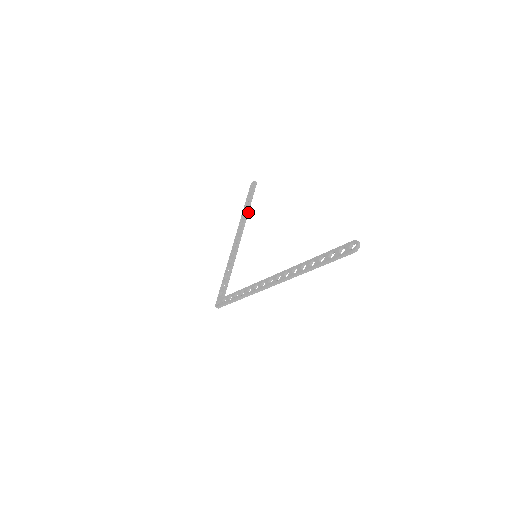
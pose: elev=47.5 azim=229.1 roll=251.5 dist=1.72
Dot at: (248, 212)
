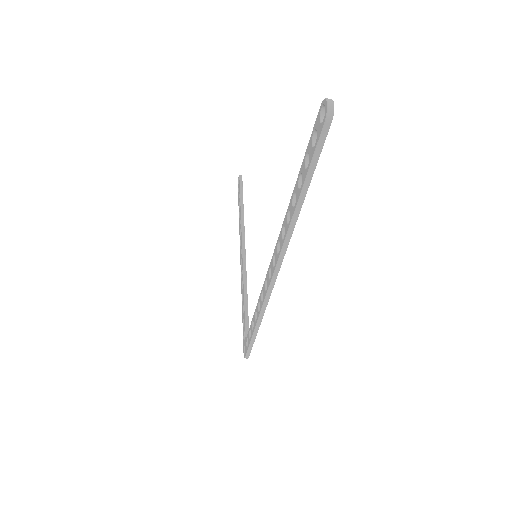
Dot at: (243, 214)
